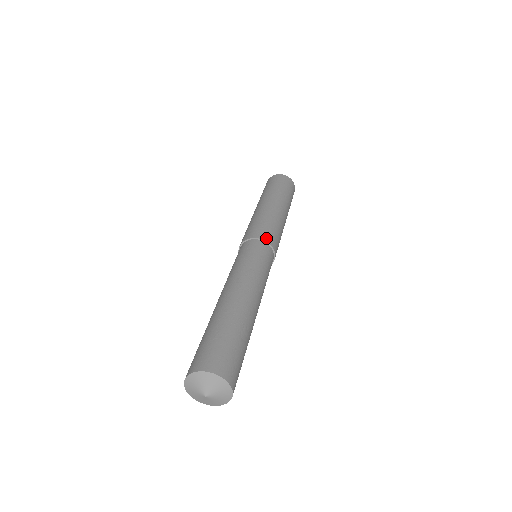
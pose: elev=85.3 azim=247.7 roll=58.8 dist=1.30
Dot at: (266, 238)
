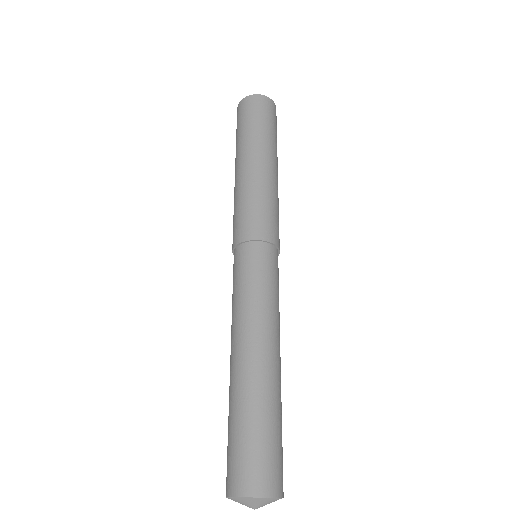
Dot at: (260, 235)
